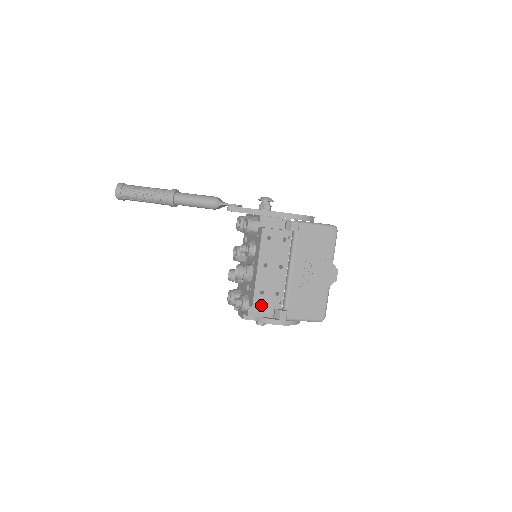
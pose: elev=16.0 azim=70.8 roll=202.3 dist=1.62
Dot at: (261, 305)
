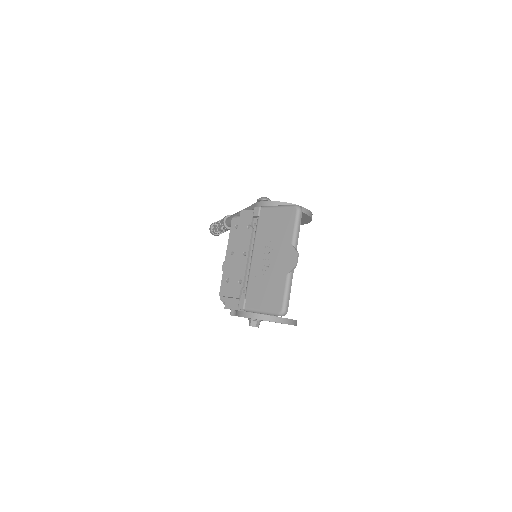
Dot at: (226, 293)
